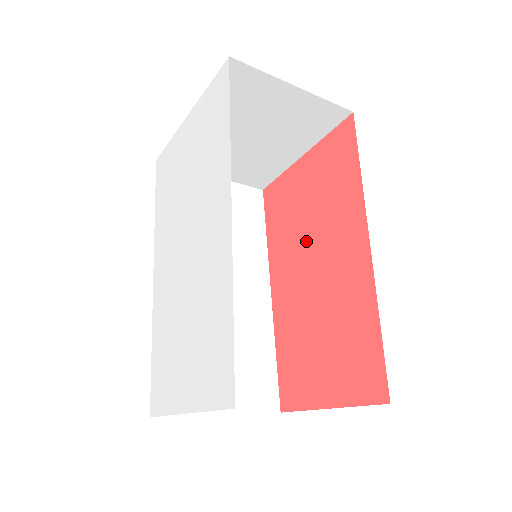
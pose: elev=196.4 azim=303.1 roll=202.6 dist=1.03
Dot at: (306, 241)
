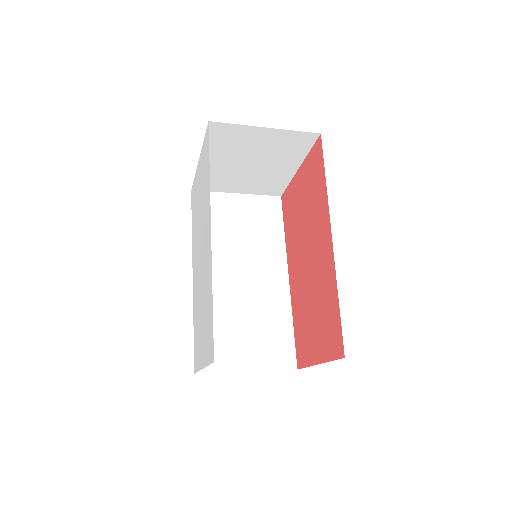
Dot at: (303, 238)
